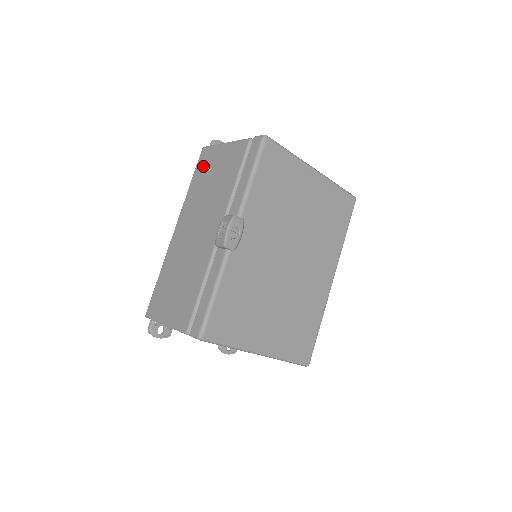
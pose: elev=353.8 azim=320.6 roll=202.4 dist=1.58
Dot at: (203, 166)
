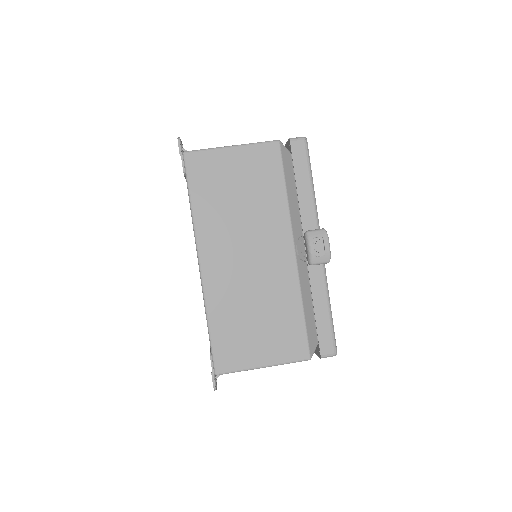
Dot at: (206, 178)
